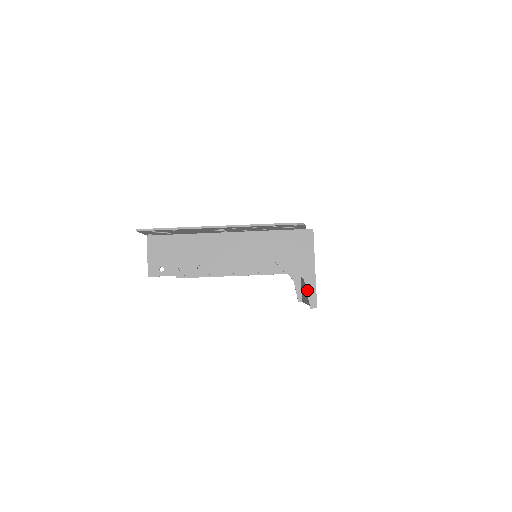
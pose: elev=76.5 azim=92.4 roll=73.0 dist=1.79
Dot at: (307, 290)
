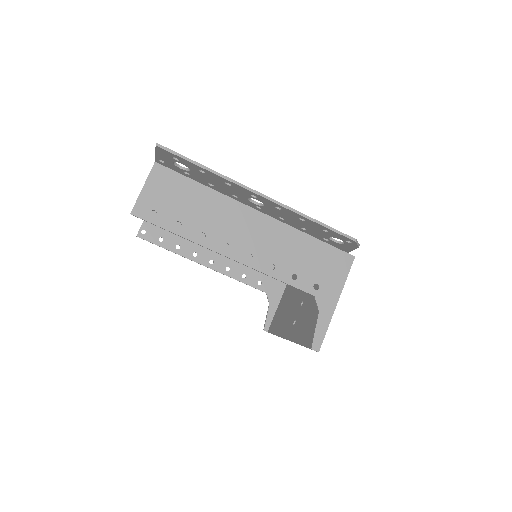
Dot at: (317, 325)
